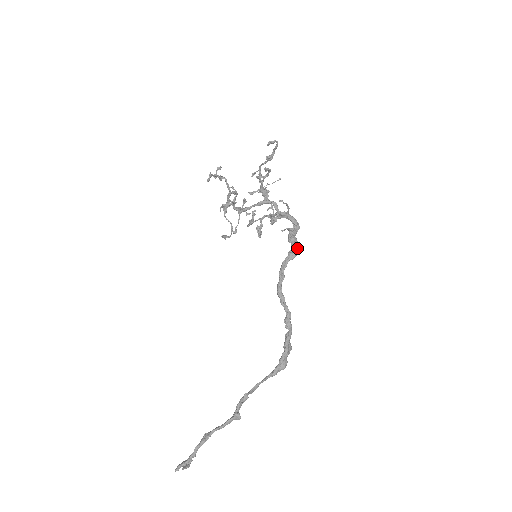
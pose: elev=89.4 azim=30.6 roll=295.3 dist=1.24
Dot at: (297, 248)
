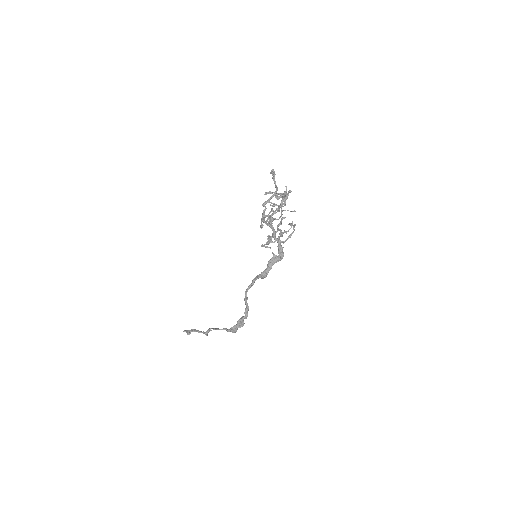
Dot at: (266, 274)
